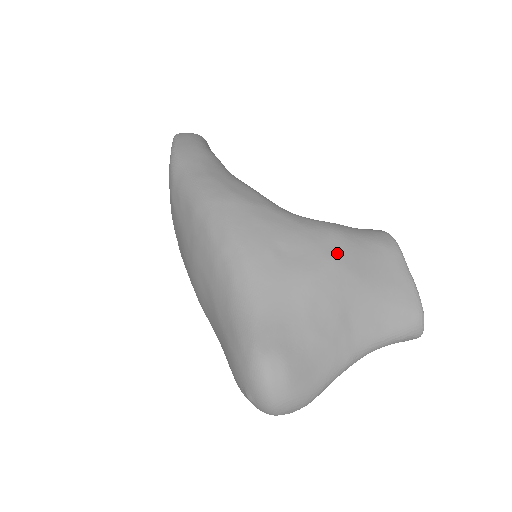
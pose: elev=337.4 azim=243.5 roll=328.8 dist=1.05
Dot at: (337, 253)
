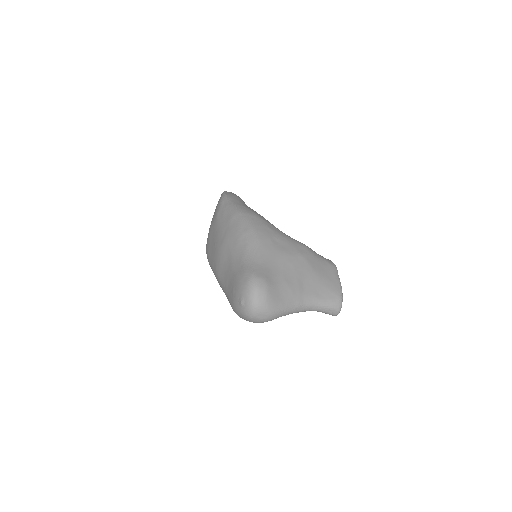
Dot at: (304, 253)
